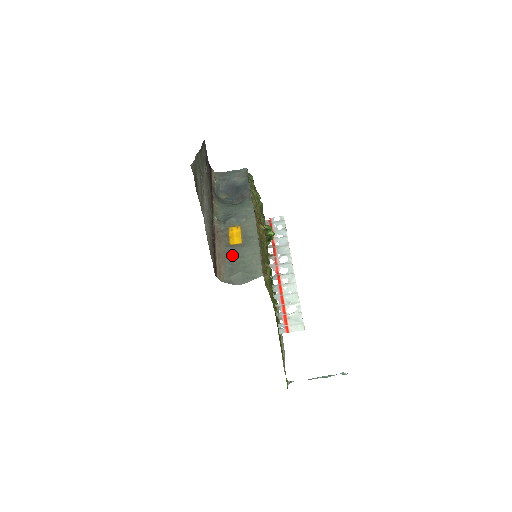
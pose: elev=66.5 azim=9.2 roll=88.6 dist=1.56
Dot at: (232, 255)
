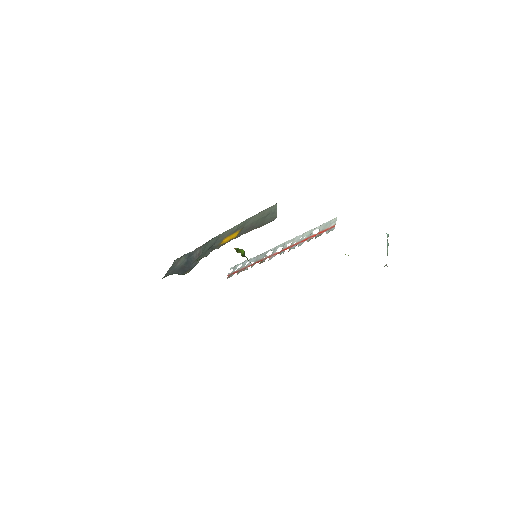
Dot at: (247, 230)
